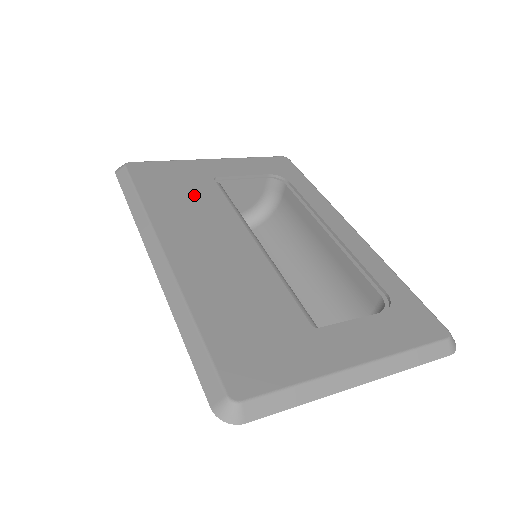
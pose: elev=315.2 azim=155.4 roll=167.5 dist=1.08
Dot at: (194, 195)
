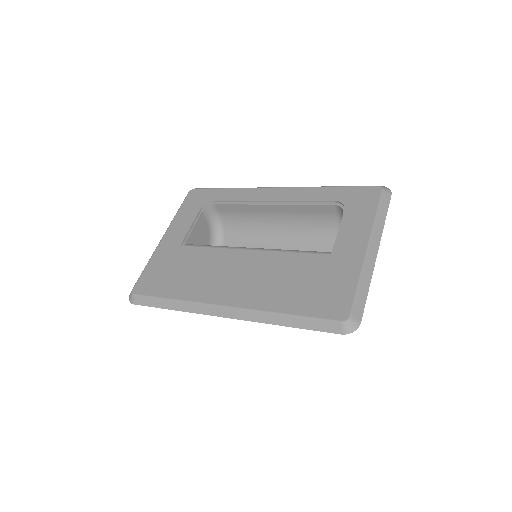
Dot at: (189, 265)
